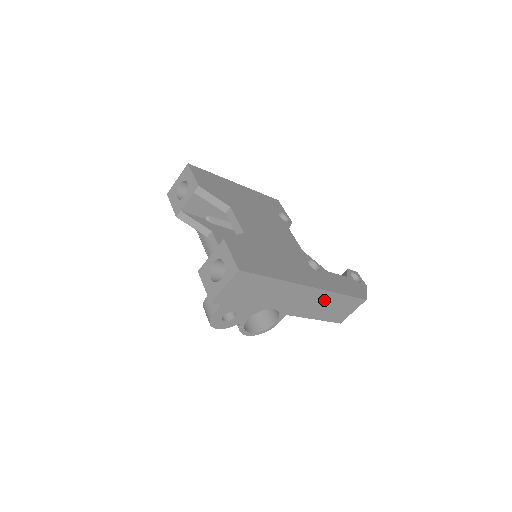
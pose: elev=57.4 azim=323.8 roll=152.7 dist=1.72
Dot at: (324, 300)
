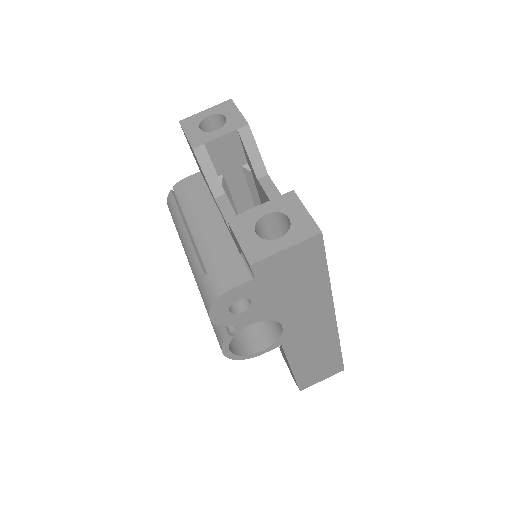
Dot at: (323, 345)
